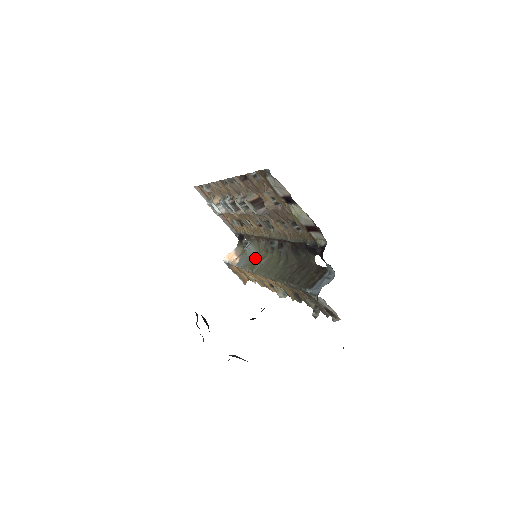
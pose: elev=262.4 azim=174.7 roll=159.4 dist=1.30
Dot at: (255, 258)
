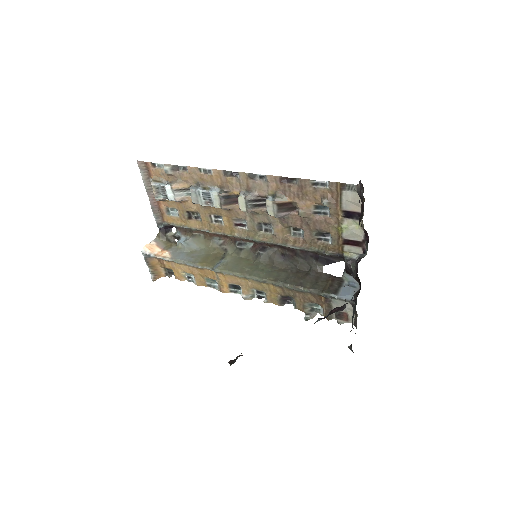
Dot at: (205, 255)
